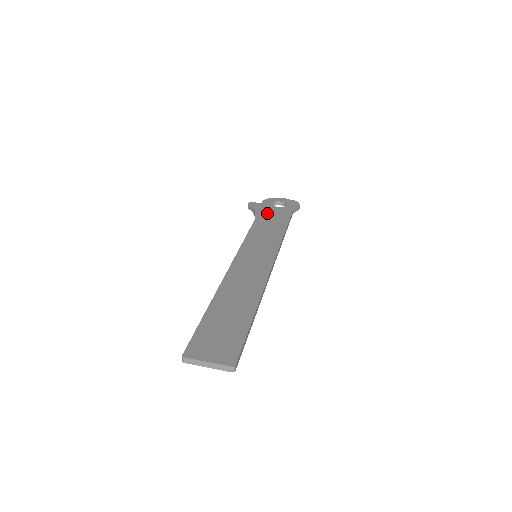
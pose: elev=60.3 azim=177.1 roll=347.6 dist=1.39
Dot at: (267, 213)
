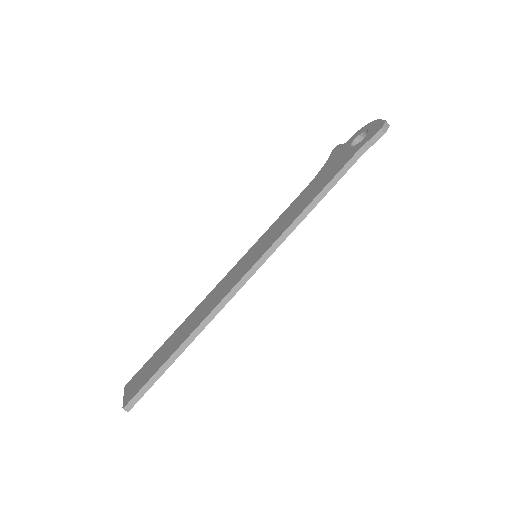
Dot at: (329, 166)
